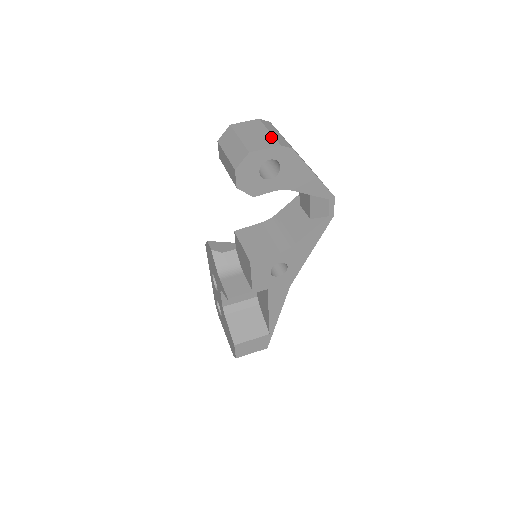
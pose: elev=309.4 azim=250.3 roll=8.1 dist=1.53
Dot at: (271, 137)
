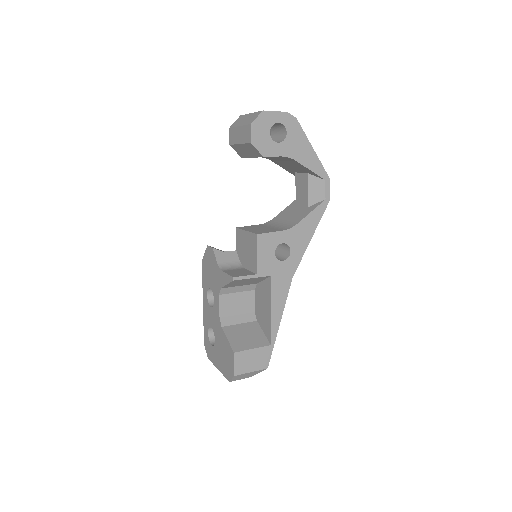
Dot at: occluded
